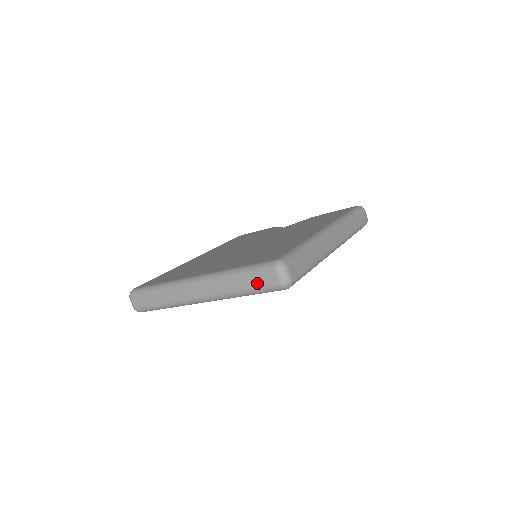
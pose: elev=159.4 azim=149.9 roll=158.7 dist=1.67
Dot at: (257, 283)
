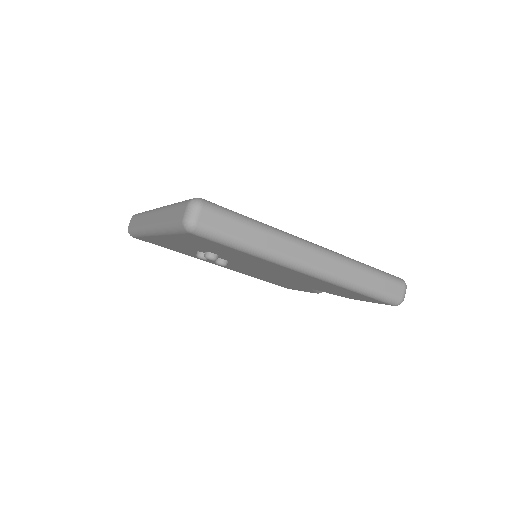
Dot at: (175, 215)
